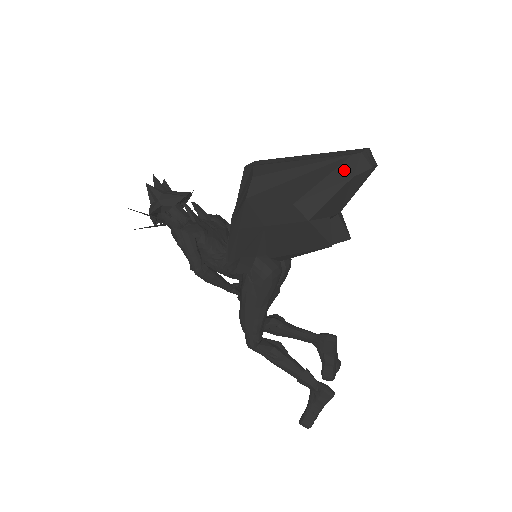
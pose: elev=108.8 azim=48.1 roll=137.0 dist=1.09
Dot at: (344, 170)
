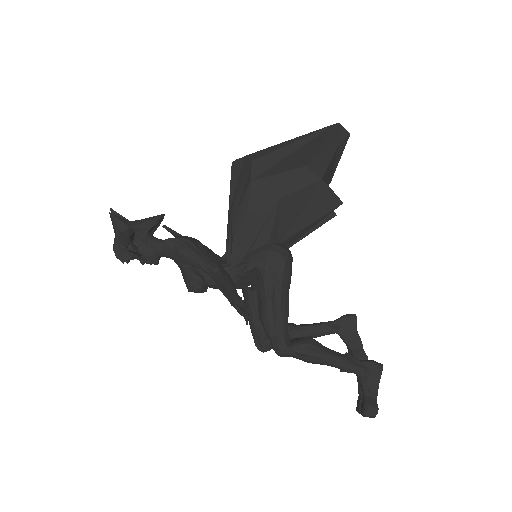
Dot at: (332, 136)
